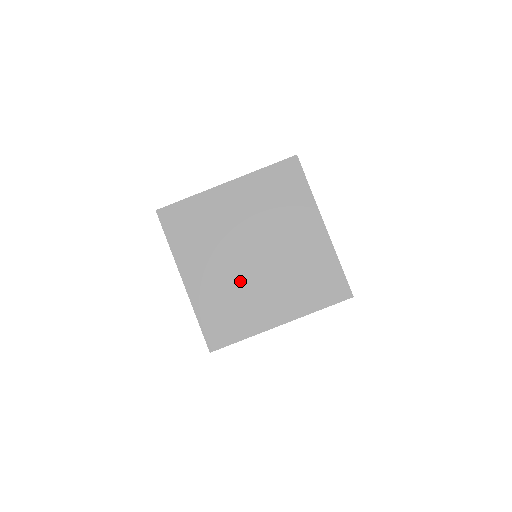
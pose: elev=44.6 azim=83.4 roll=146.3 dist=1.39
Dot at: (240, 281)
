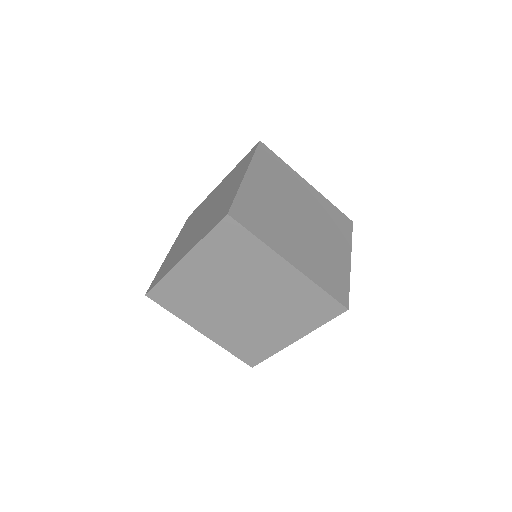
Dot at: (244, 323)
